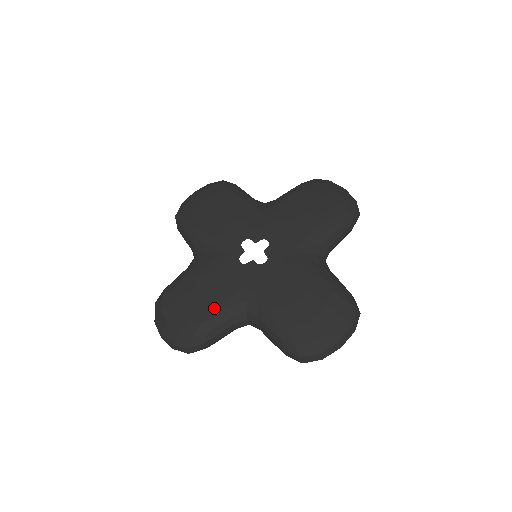
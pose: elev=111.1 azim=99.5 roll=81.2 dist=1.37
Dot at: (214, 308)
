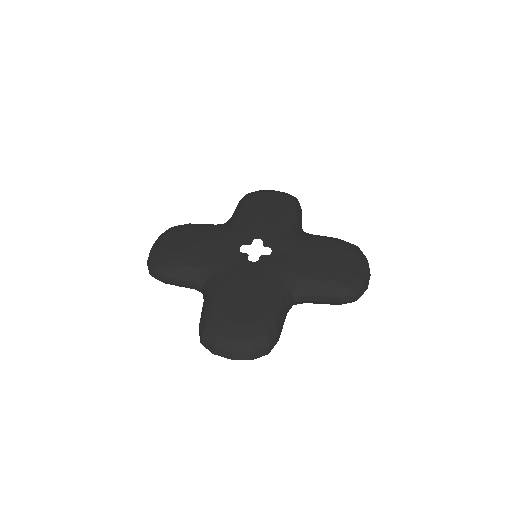
Dot at: (265, 301)
